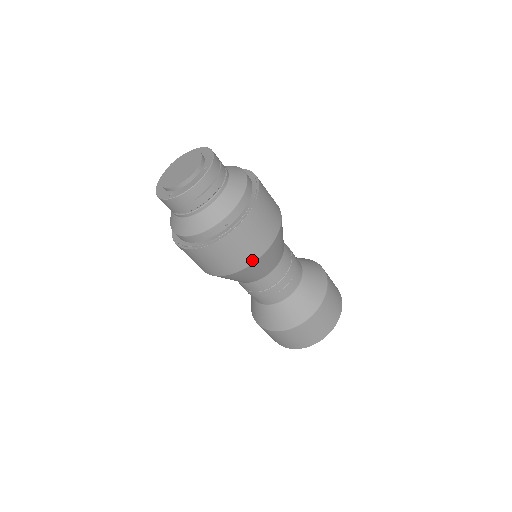
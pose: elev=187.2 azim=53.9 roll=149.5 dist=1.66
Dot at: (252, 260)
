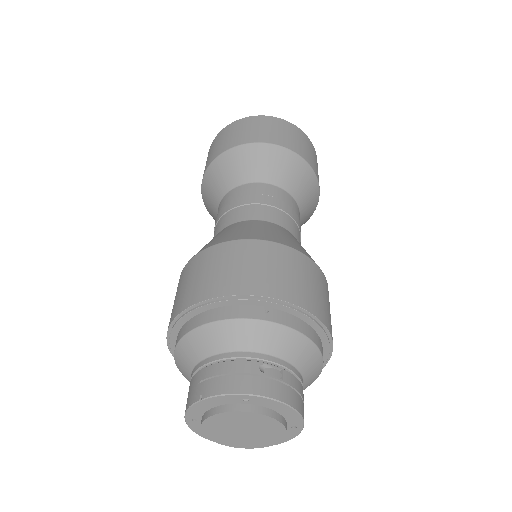
Dot at: occluded
